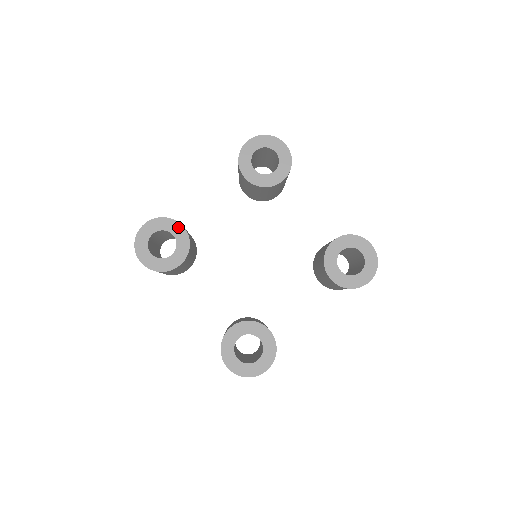
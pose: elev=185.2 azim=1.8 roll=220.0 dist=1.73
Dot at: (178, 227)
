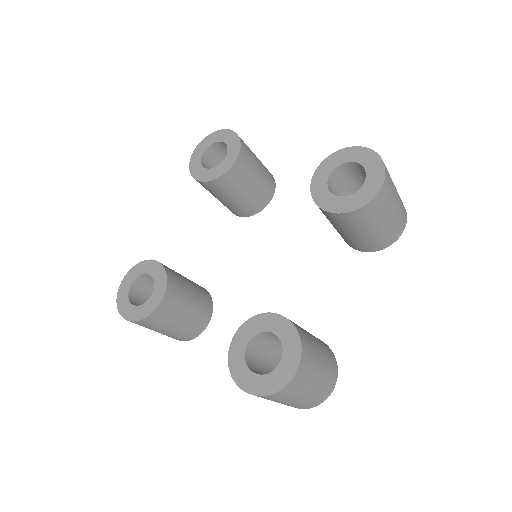
Dot at: (152, 264)
